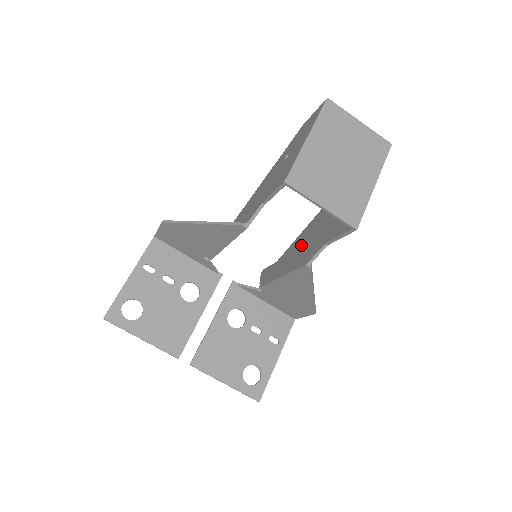
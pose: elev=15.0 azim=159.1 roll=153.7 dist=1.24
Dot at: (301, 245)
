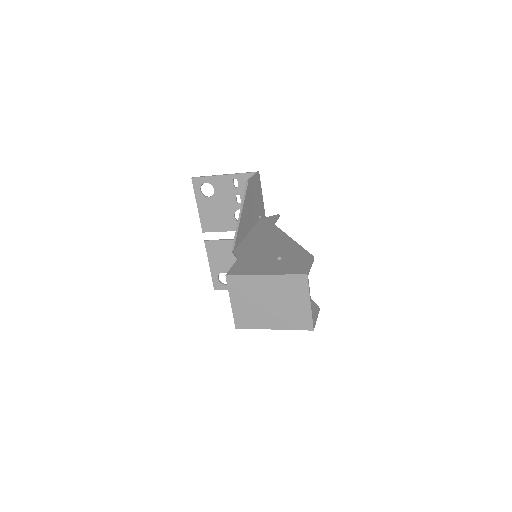
Dot at: occluded
